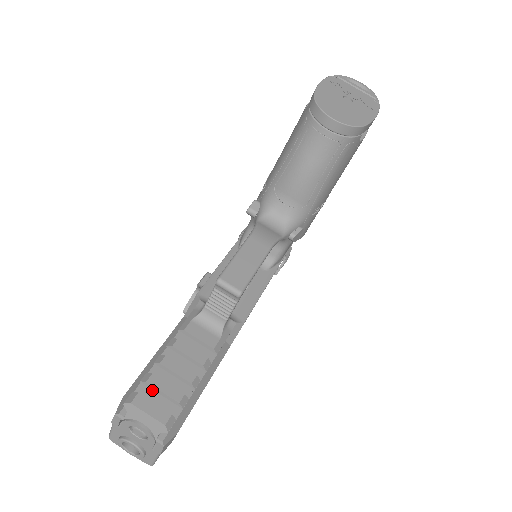
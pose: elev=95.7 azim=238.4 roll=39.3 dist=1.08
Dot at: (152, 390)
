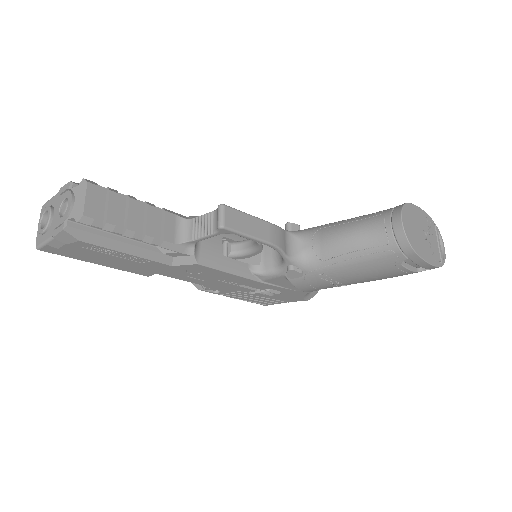
Dot at: (105, 199)
